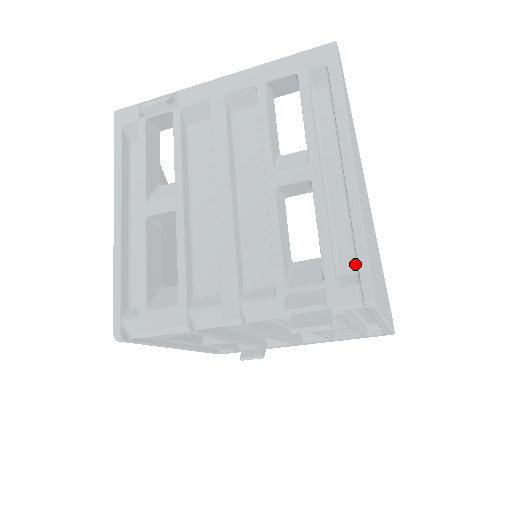
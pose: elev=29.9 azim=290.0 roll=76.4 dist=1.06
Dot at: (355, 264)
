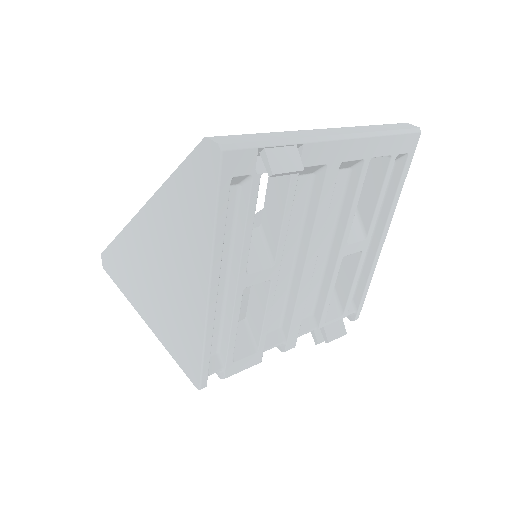
Dot at: occluded
